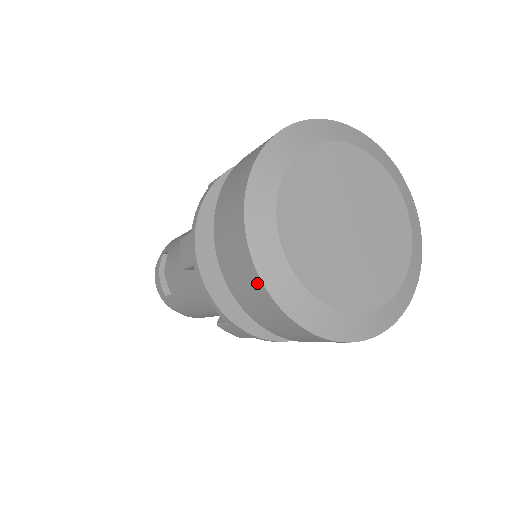
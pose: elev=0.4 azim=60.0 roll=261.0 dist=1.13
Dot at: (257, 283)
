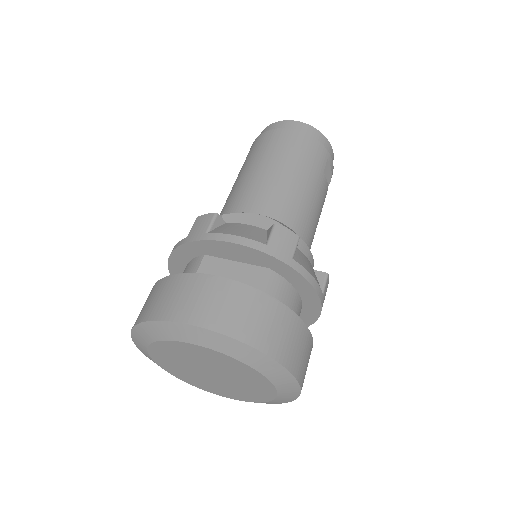
Dot at: occluded
